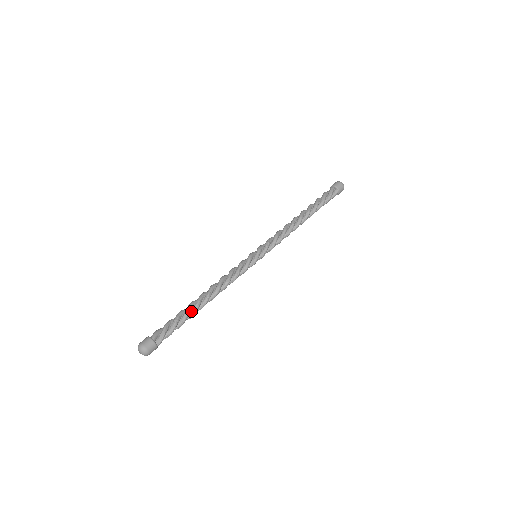
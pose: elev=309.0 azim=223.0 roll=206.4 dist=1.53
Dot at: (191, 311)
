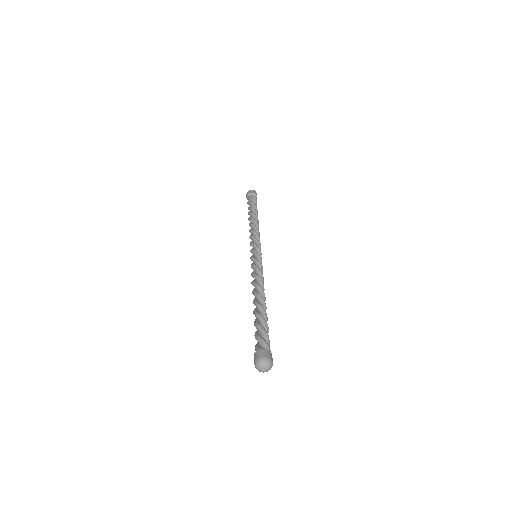
Dot at: (260, 313)
